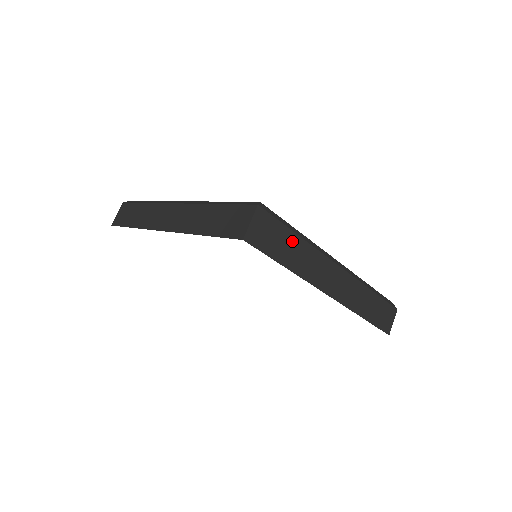
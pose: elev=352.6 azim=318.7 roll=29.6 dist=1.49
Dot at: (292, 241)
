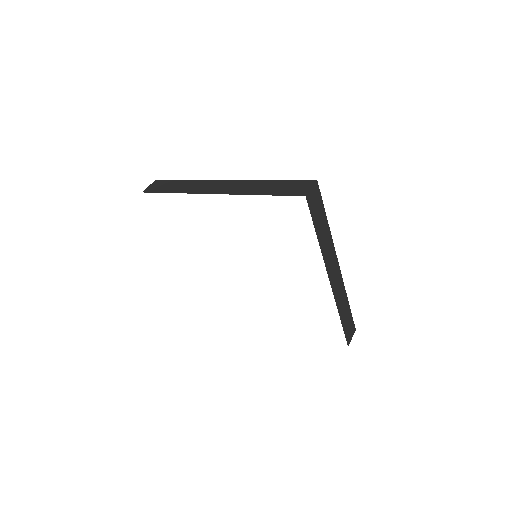
Dot at: (179, 183)
